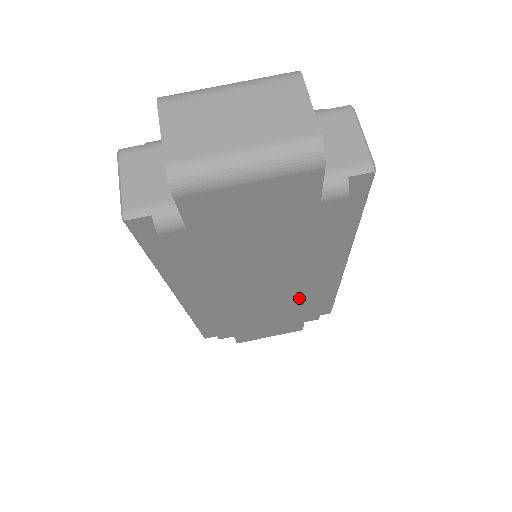
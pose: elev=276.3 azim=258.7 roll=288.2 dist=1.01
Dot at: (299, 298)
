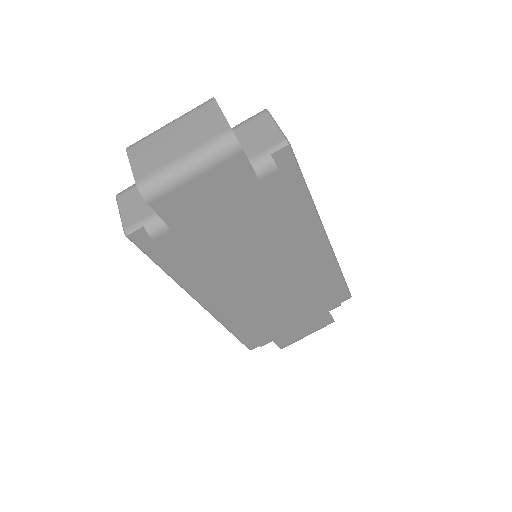
Dot at: (305, 282)
